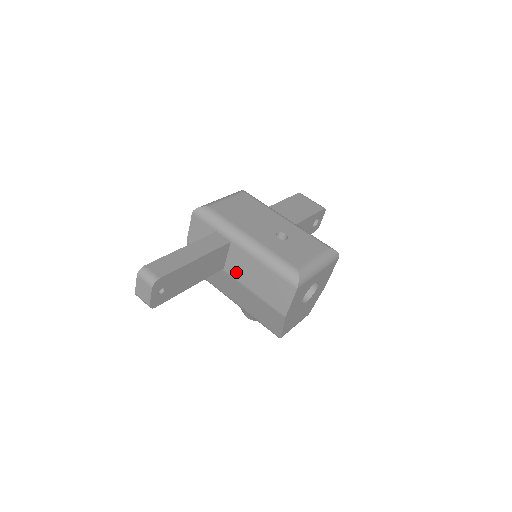
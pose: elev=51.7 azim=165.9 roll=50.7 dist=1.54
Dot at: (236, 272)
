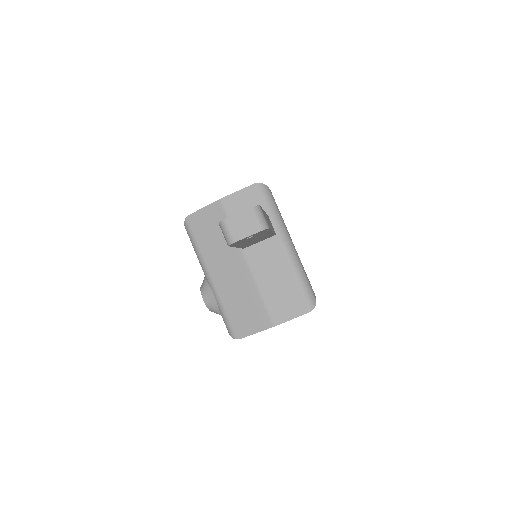
Dot at: (256, 260)
